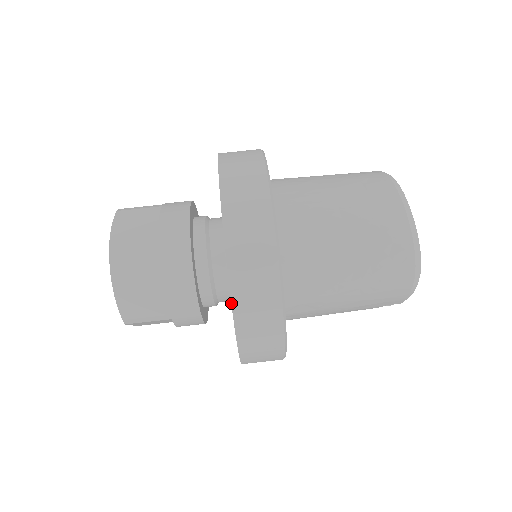
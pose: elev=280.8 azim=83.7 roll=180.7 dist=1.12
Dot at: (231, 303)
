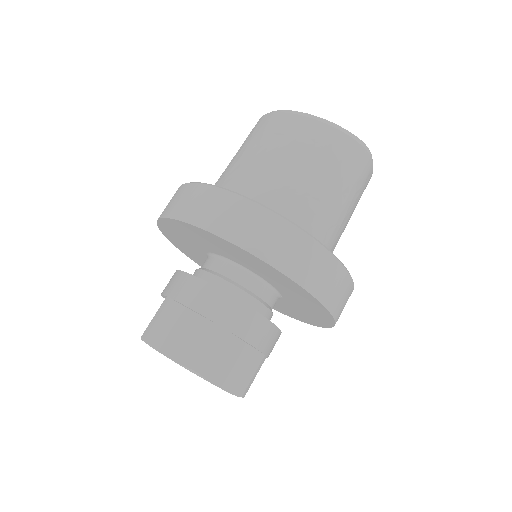
Dot at: (314, 297)
